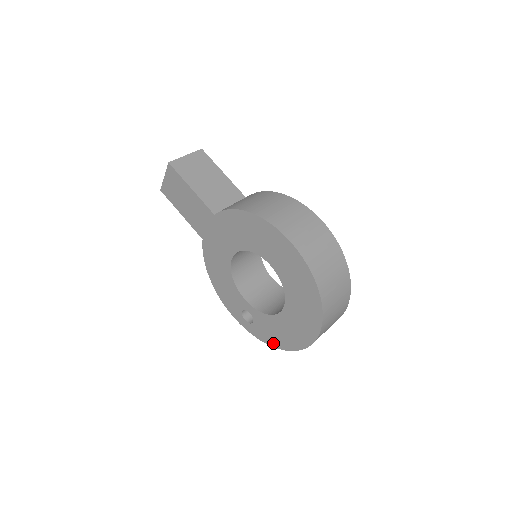
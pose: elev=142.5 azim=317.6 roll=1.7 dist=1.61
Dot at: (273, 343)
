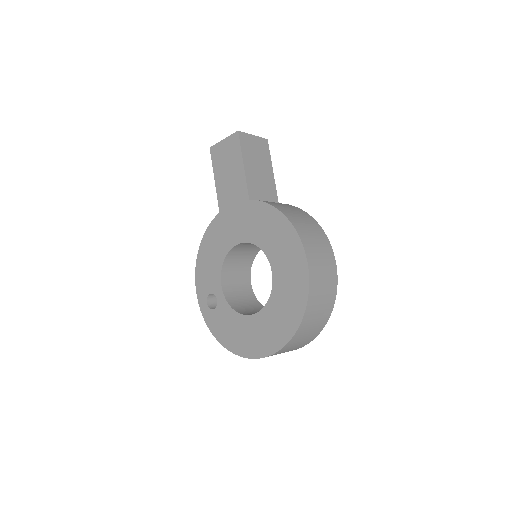
Dot at: (220, 337)
